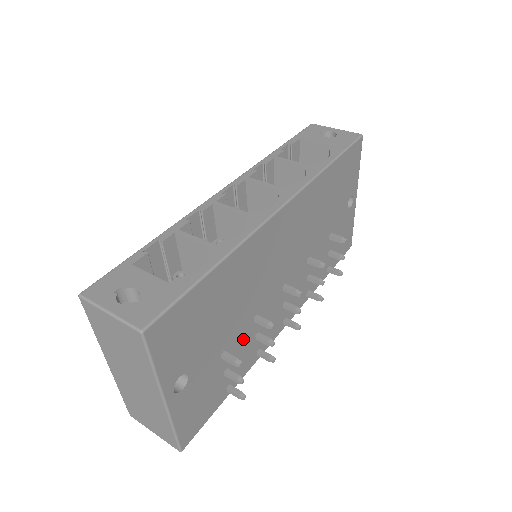
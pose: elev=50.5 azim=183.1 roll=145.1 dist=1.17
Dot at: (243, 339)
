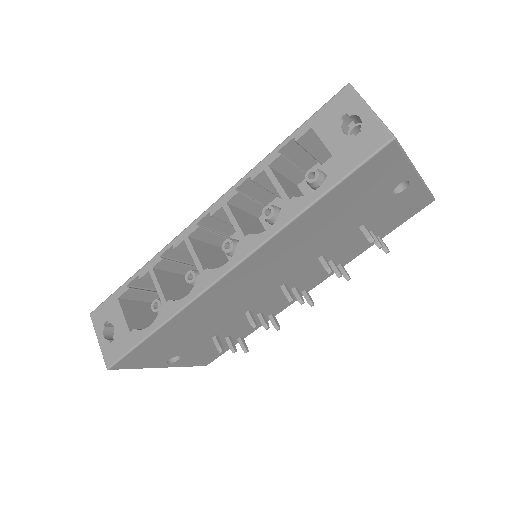
Dot at: (239, 322)
